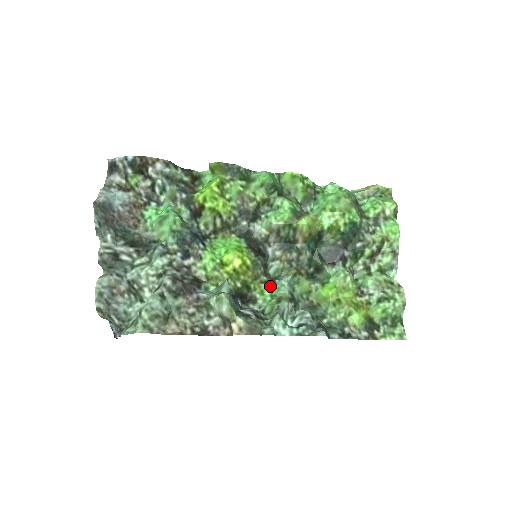
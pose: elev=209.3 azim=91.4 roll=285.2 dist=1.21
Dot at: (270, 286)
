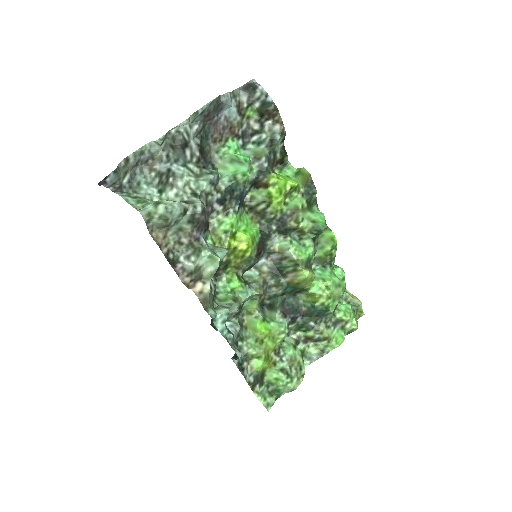
Dot at: (240, 284)
